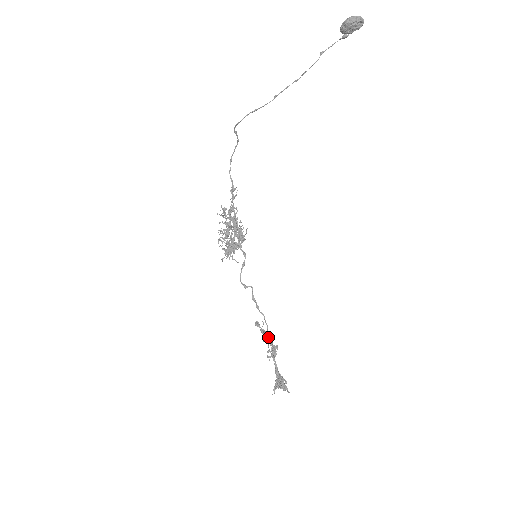
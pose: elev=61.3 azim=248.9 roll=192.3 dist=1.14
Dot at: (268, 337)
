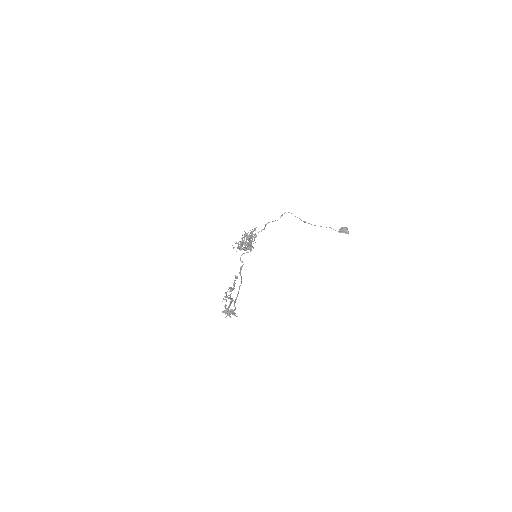
Dot at: occluded
